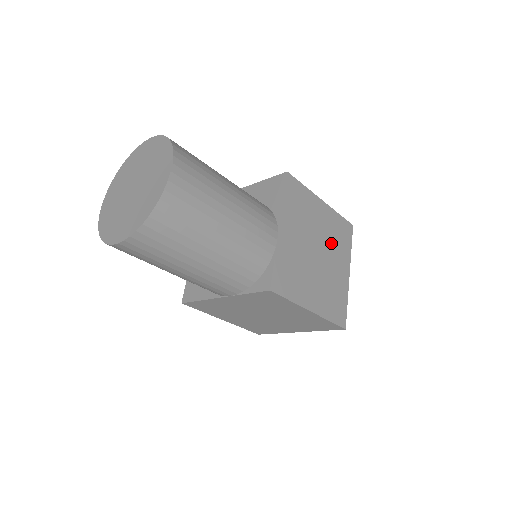
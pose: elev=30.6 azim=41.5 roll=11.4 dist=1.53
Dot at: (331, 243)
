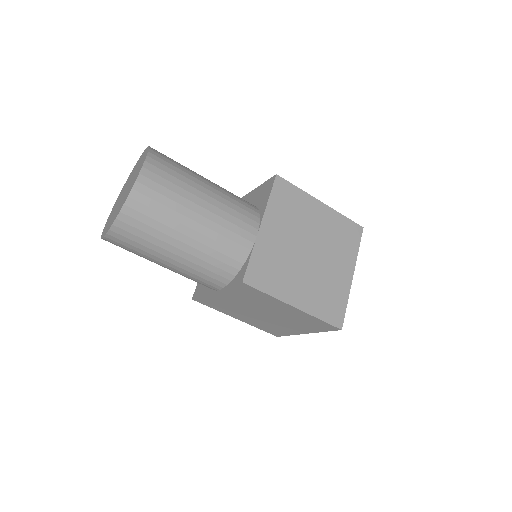
Dot at: (329, 243)
